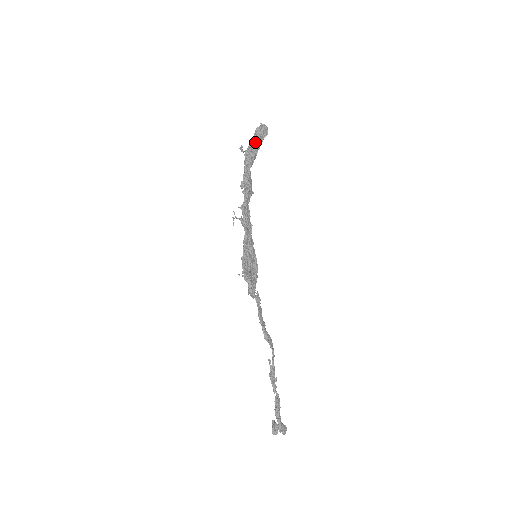
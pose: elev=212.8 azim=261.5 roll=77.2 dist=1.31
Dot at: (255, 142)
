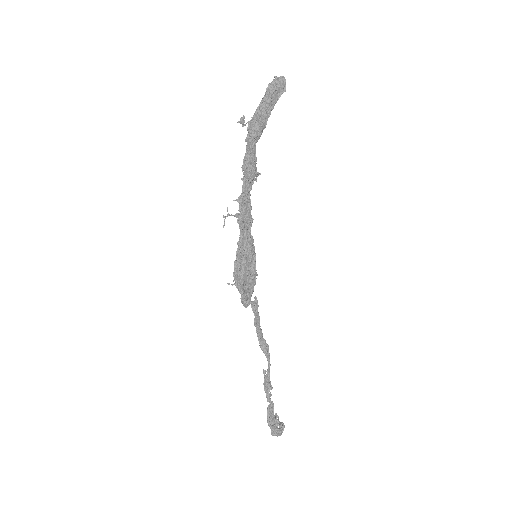
Dot at: (264, 107)
